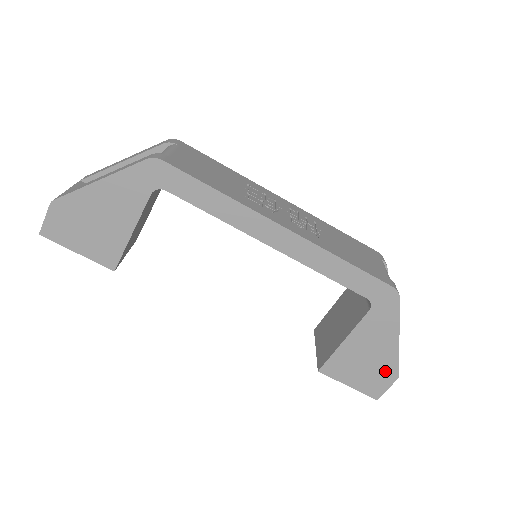
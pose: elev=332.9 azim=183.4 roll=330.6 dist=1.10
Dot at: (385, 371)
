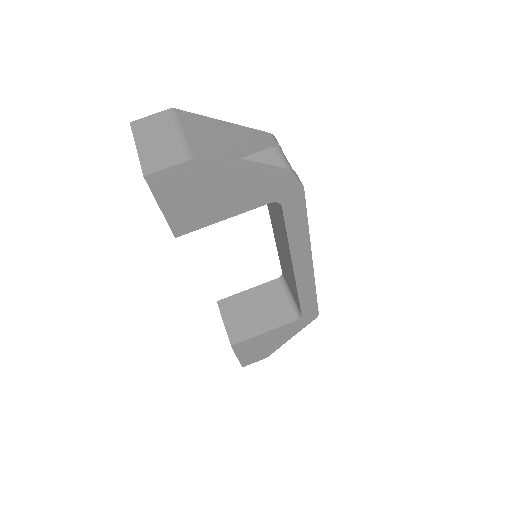
Dot at: (265, 353)
